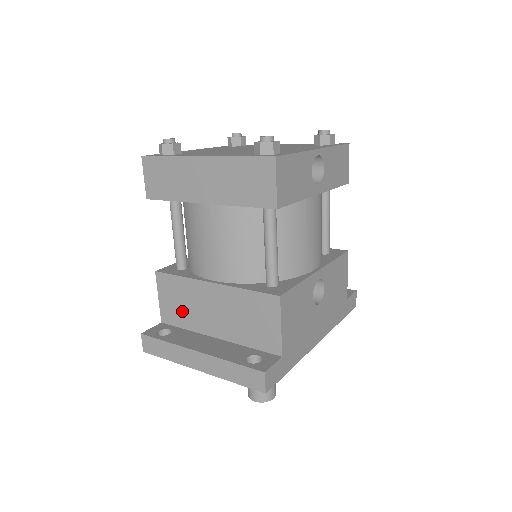
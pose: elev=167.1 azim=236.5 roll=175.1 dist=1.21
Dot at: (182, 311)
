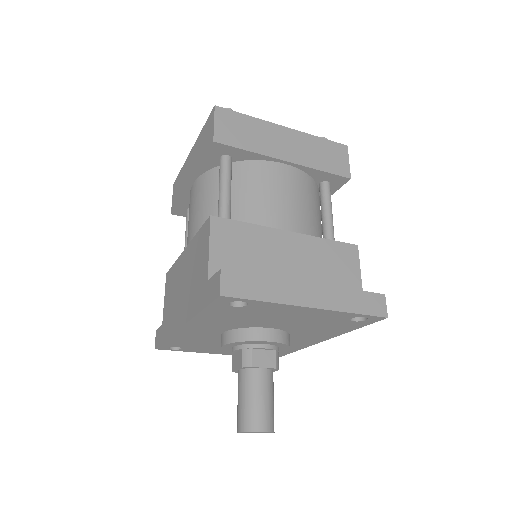
Dot at: (246, 263)
